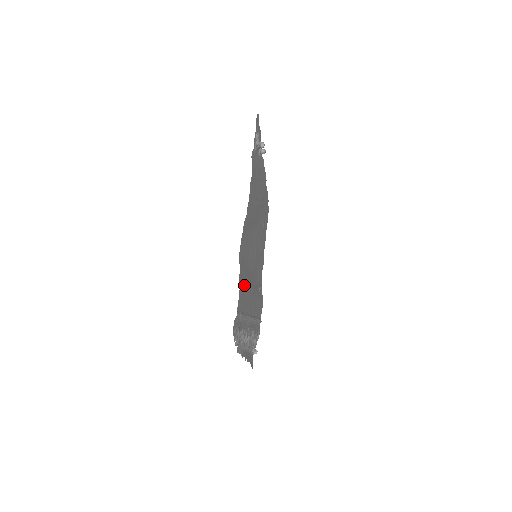
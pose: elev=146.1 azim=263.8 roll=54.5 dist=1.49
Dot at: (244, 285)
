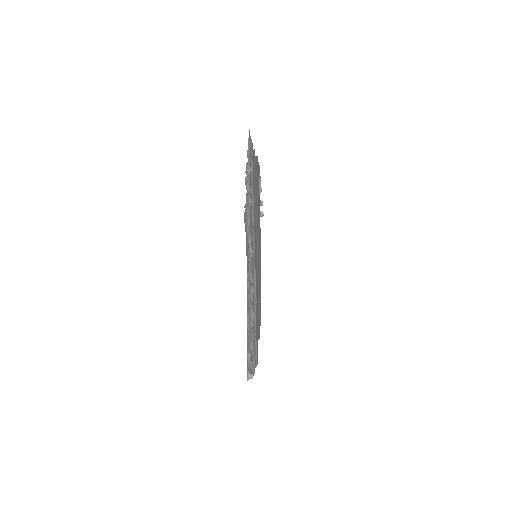
Dot at: occluded
